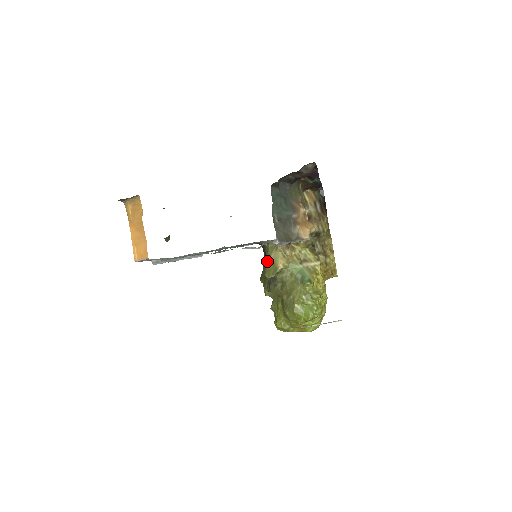
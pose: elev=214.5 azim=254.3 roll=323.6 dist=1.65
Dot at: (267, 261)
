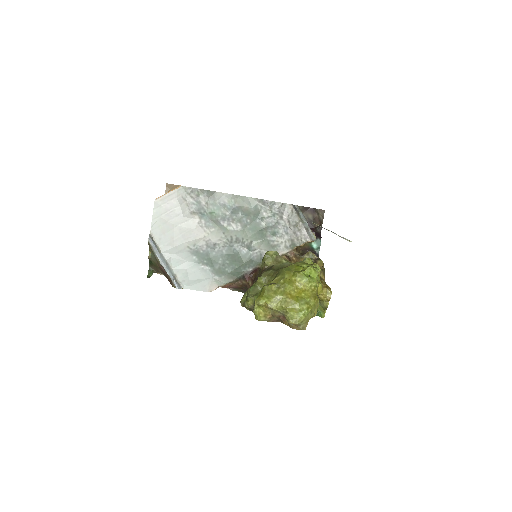
Dot at: occluded
